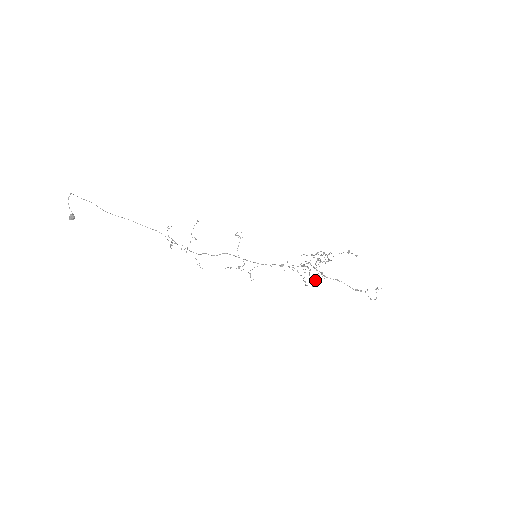
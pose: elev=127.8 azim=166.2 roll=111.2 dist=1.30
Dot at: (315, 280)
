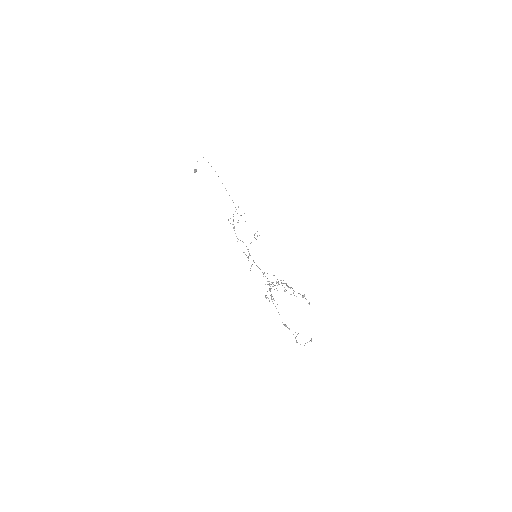
Dot at: occluded
